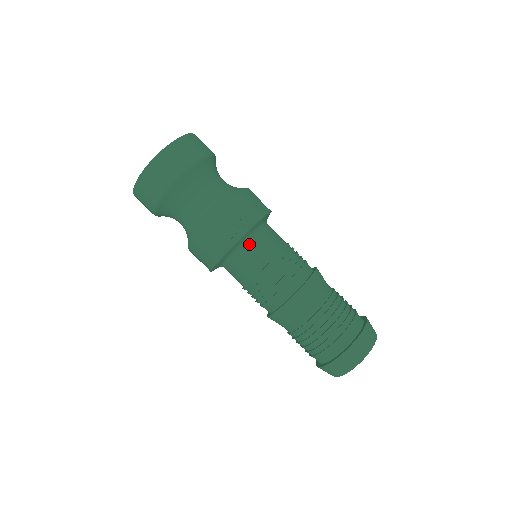
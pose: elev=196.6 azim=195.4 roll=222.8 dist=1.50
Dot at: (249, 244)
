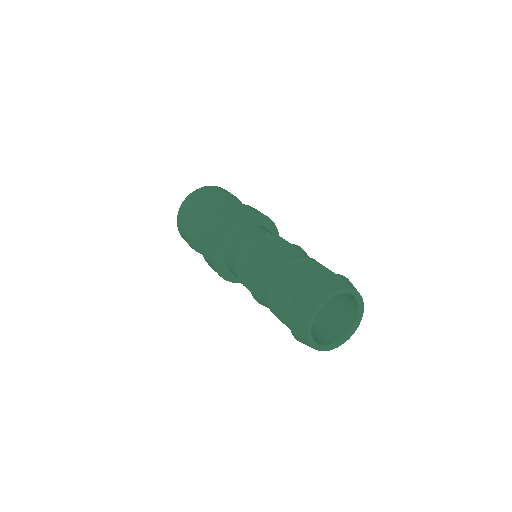
Dot at: (229, 244)
